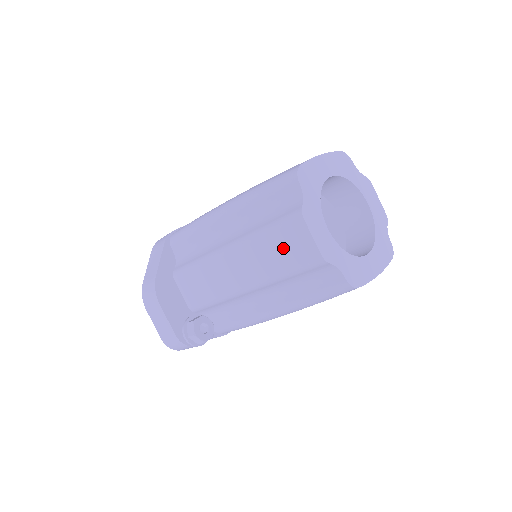
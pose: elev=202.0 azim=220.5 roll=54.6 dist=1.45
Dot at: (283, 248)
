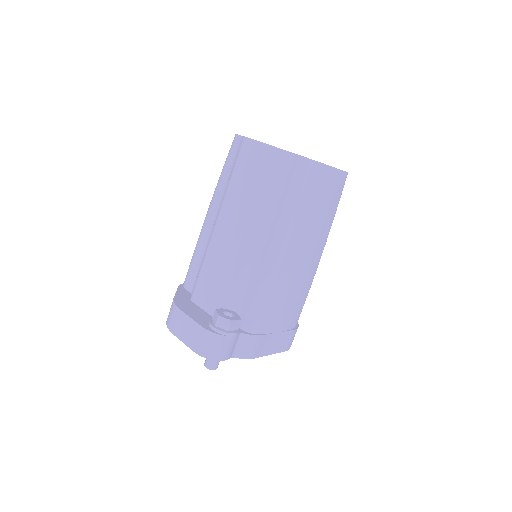
Dot at: (246, 171)
